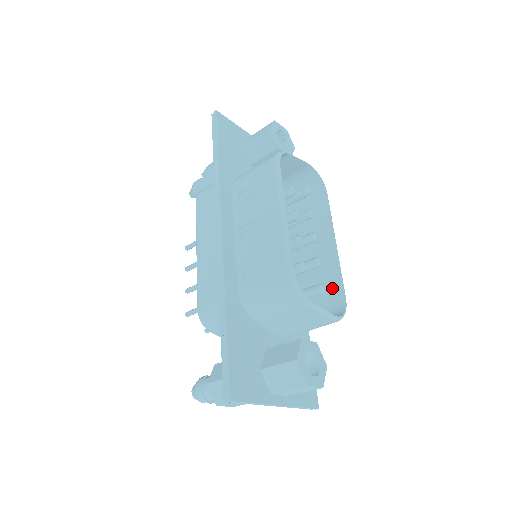
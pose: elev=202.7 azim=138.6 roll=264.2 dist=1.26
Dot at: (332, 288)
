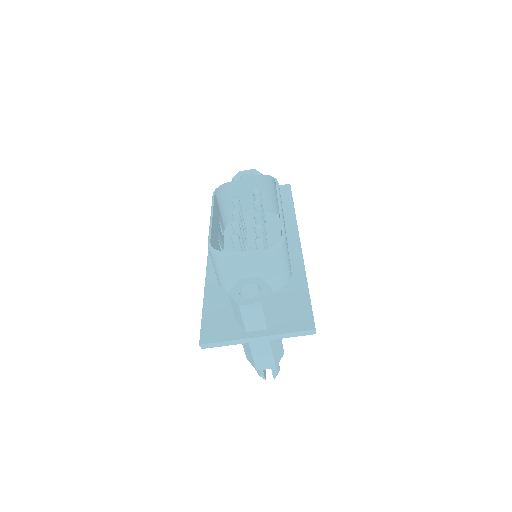
Dot at: occluded
